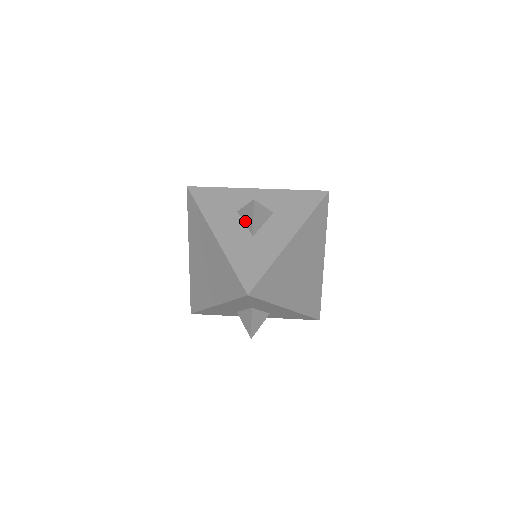
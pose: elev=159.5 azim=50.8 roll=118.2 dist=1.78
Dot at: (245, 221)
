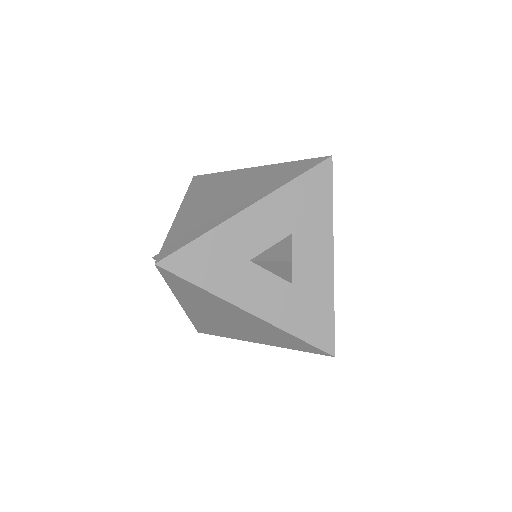
Dot at: occluded
